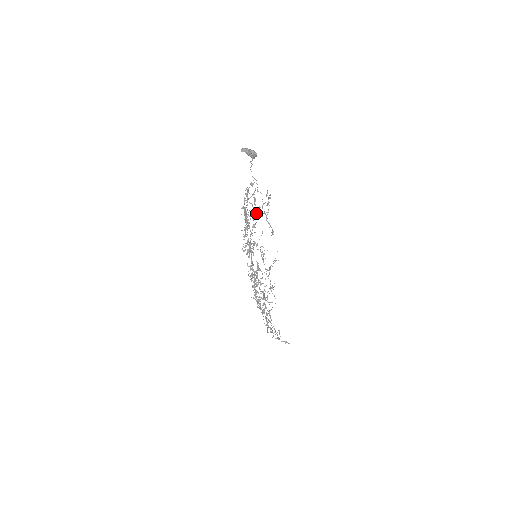
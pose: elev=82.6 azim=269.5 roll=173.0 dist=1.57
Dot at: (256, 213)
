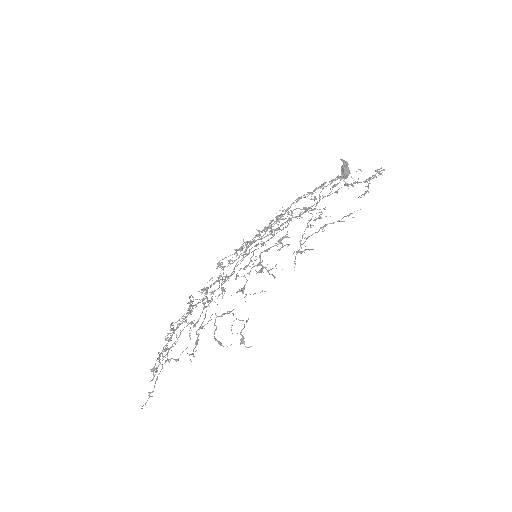
Dot at: (327, 195)
